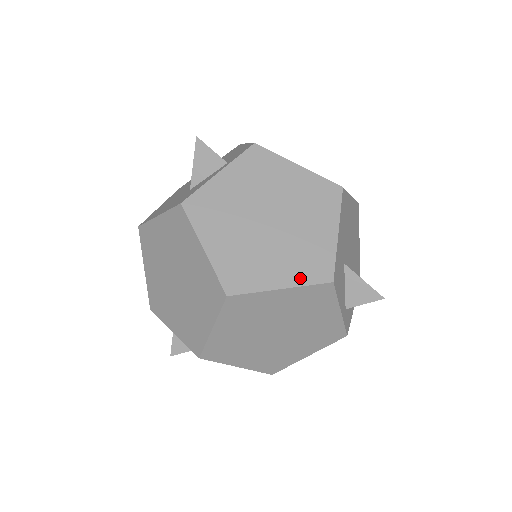
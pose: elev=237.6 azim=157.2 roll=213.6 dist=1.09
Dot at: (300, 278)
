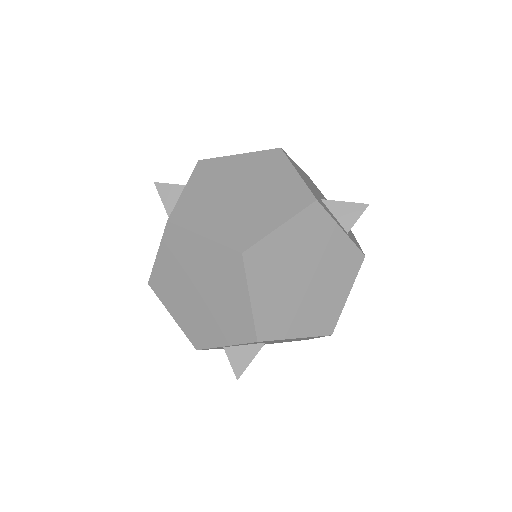
Dot at: (290, 211)
